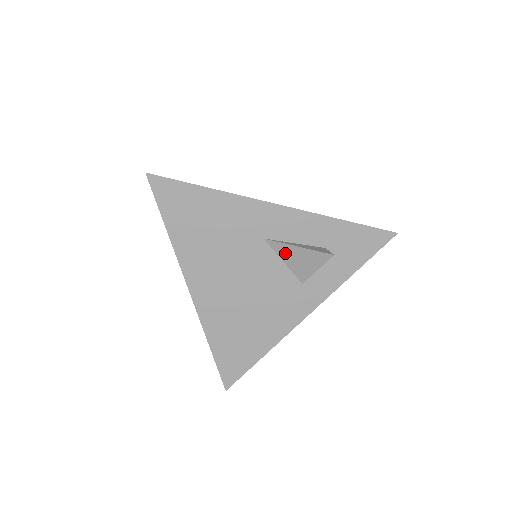
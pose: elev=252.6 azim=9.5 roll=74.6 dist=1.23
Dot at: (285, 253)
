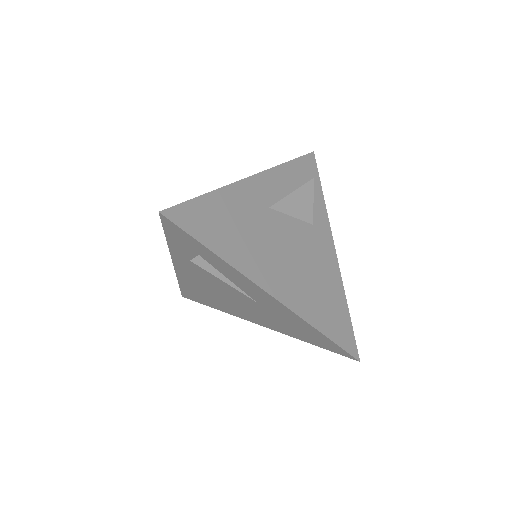
Dot at: (288, 207)
